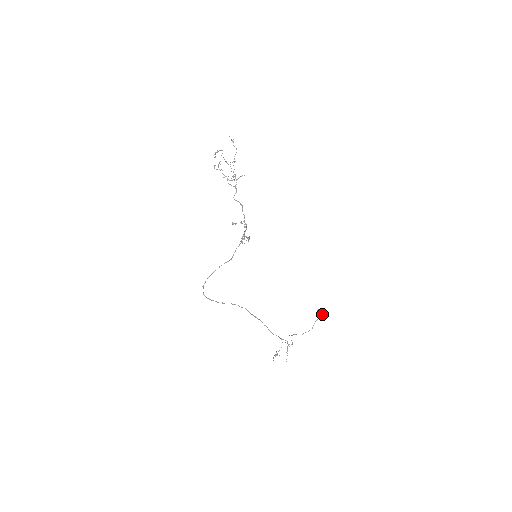
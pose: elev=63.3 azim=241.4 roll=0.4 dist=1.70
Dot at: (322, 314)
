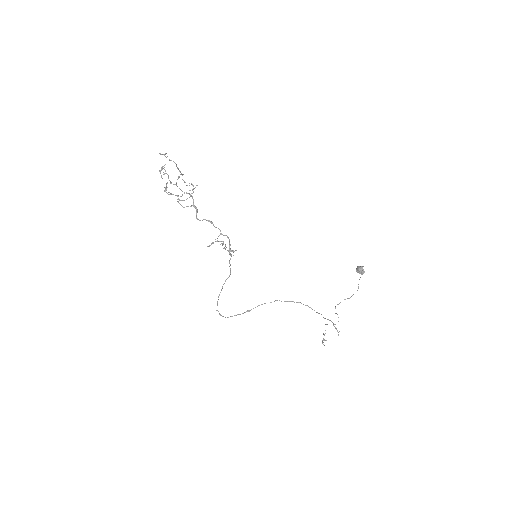
Dot at: (362, 273)
